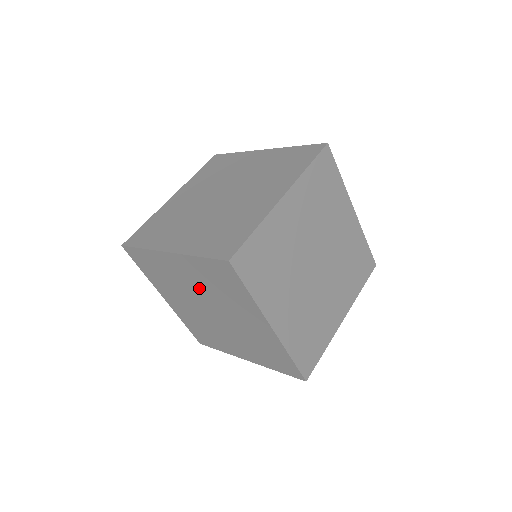
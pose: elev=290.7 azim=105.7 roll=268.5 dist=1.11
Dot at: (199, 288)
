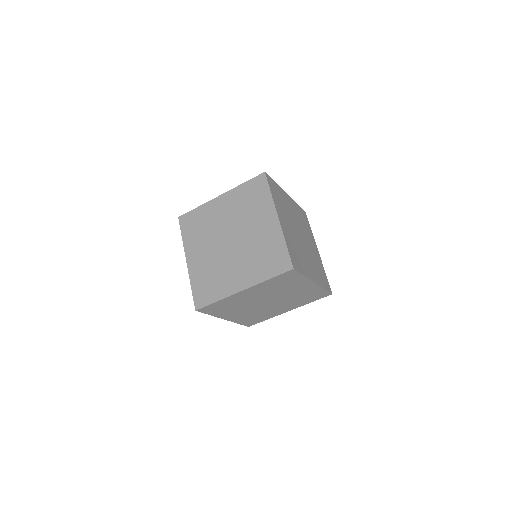
Dot at: (263, 295)
